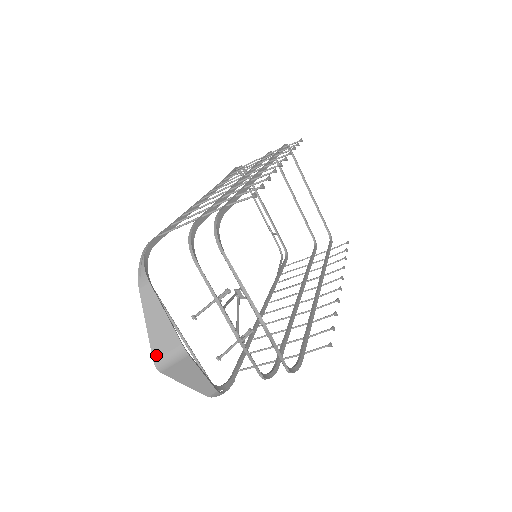
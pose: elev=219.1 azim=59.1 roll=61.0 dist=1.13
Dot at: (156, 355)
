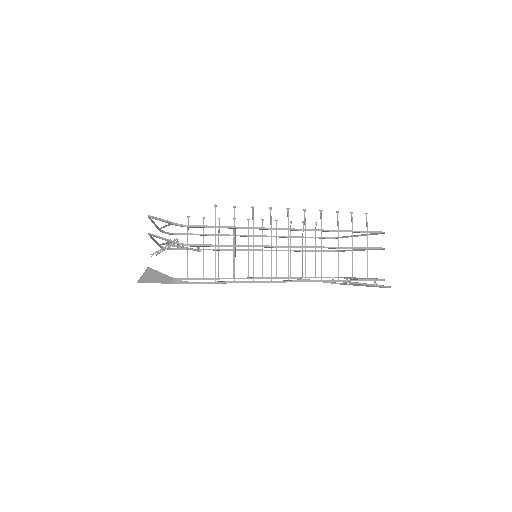
Dot at: occluded
